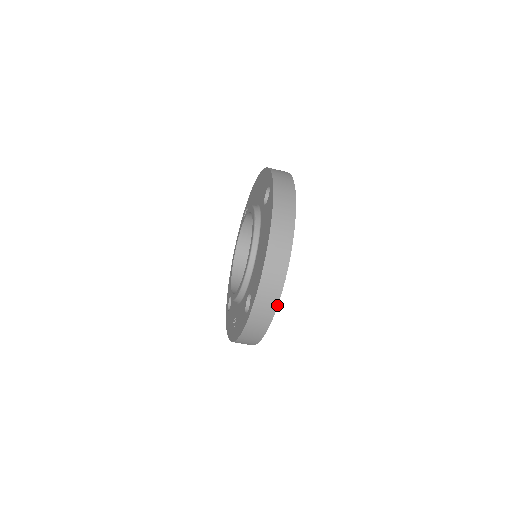
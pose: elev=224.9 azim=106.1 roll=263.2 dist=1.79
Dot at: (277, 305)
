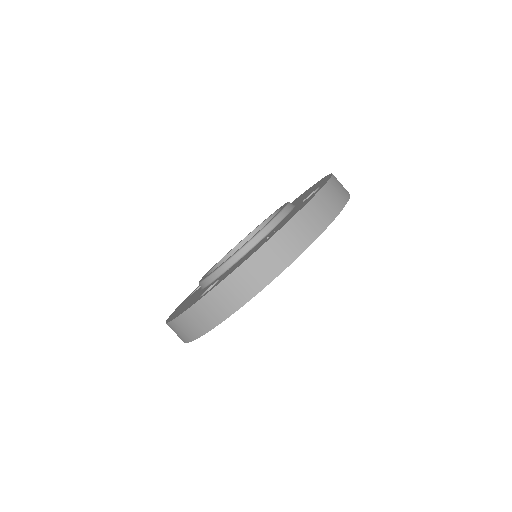
Dot at: (349, 195)
